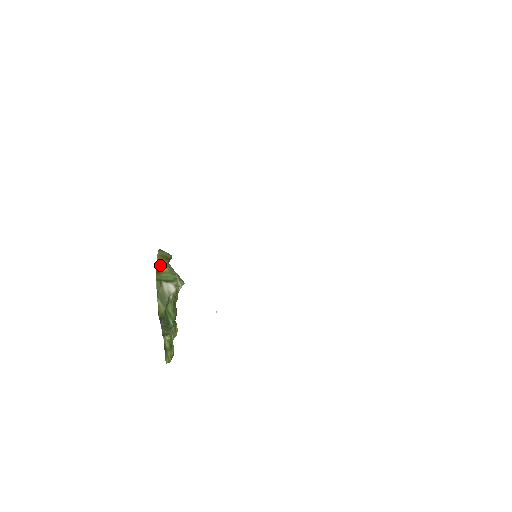
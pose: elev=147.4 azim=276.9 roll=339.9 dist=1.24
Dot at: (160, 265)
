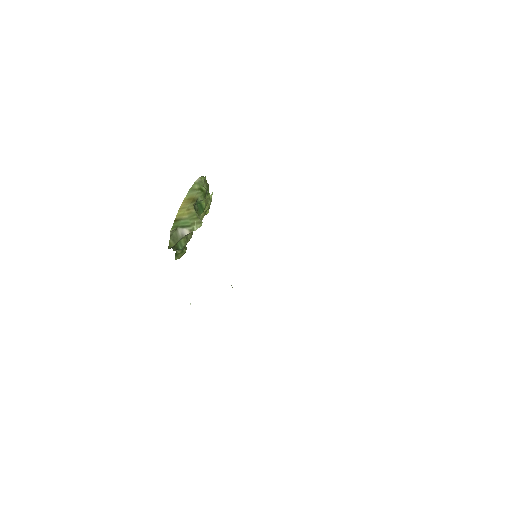
Dot at: (181, 213)
